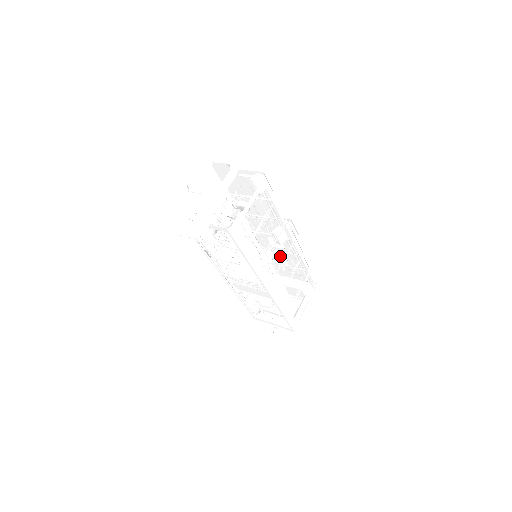
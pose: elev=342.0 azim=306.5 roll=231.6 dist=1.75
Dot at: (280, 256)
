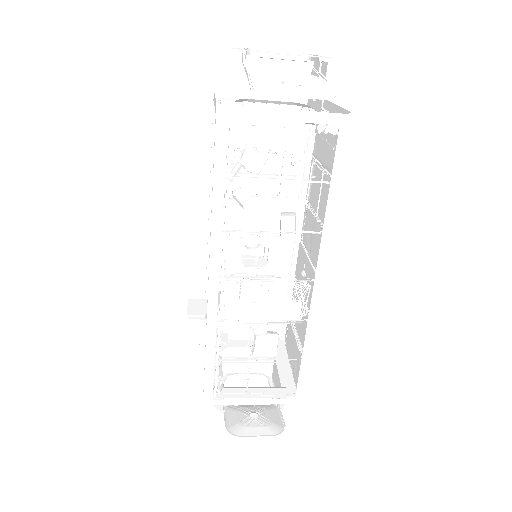
Dot at: occluded
